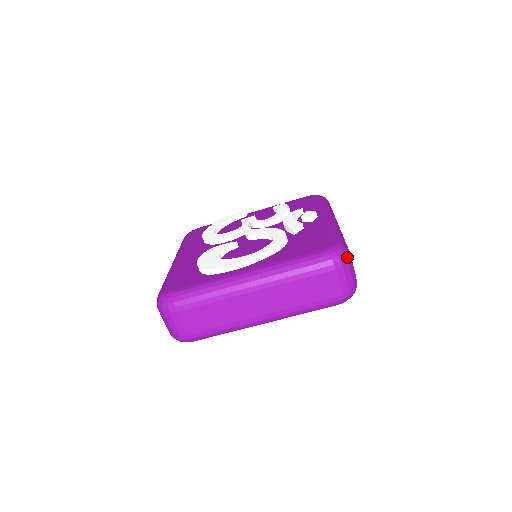
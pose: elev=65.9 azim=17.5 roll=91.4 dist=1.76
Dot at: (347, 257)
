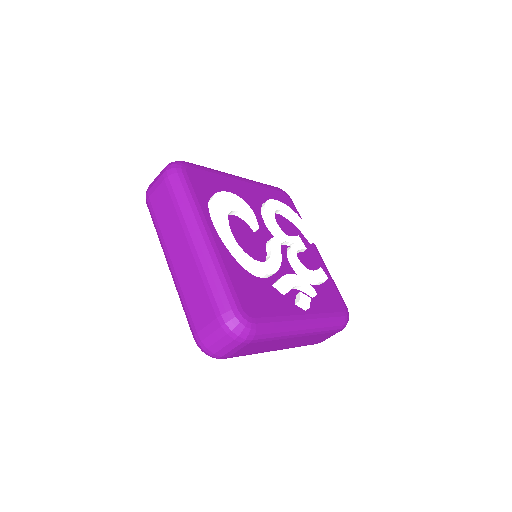
Dot at: (239, 338)
